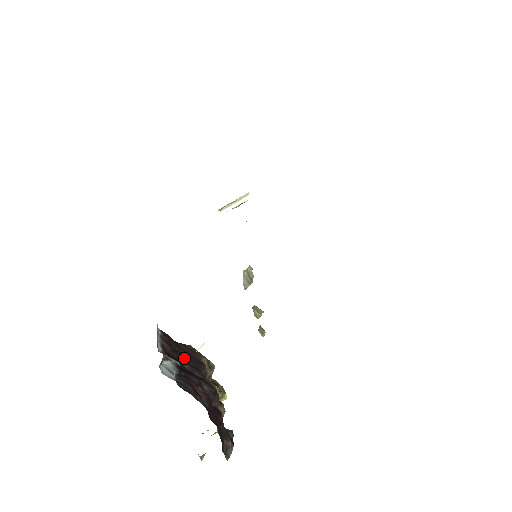
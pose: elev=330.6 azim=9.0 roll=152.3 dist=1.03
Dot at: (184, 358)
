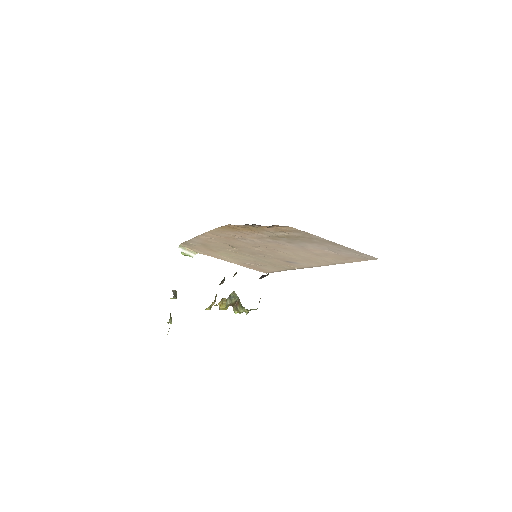
Dot at: occluded
